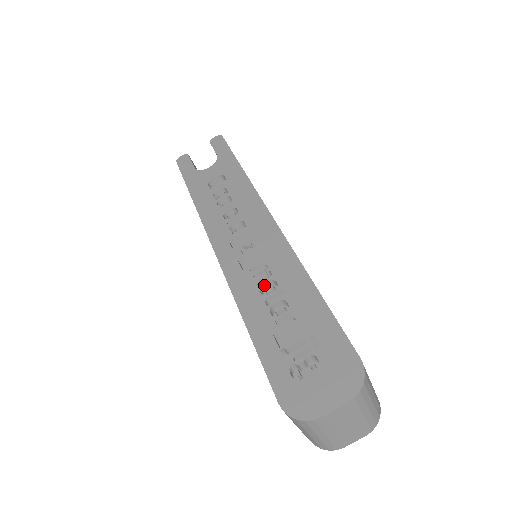
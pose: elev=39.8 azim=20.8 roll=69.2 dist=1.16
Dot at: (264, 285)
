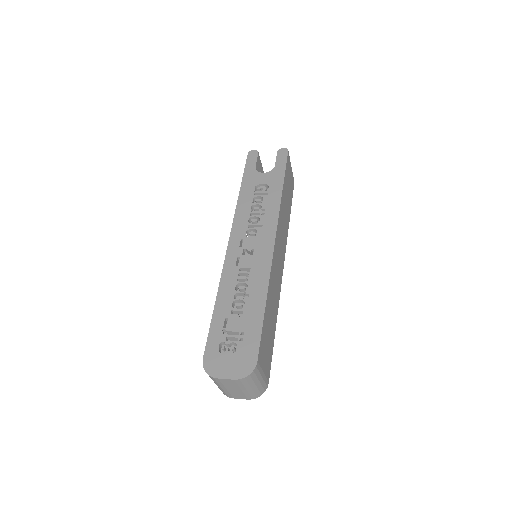
Dot at: (241, 284)
